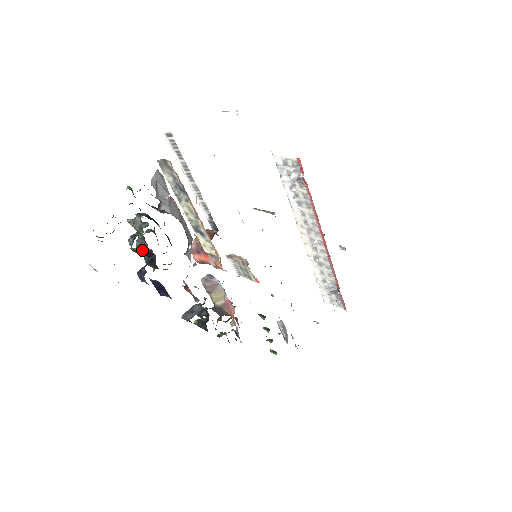
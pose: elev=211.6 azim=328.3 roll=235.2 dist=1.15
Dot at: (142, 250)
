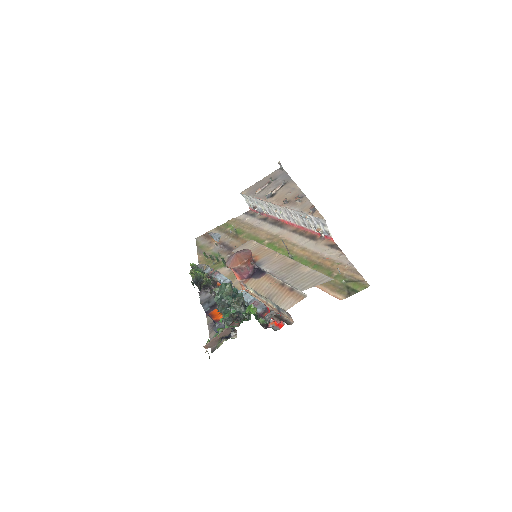
Dot at: occluded
